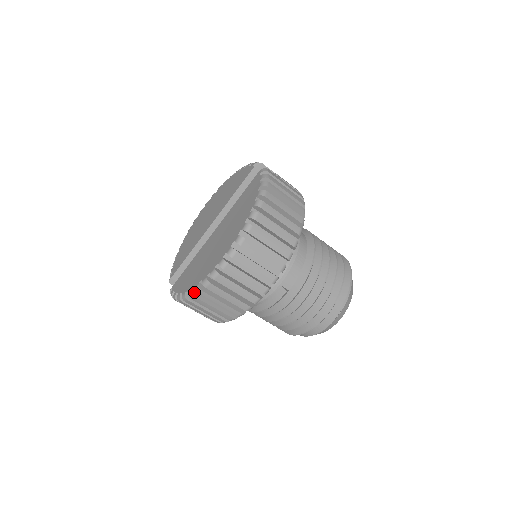
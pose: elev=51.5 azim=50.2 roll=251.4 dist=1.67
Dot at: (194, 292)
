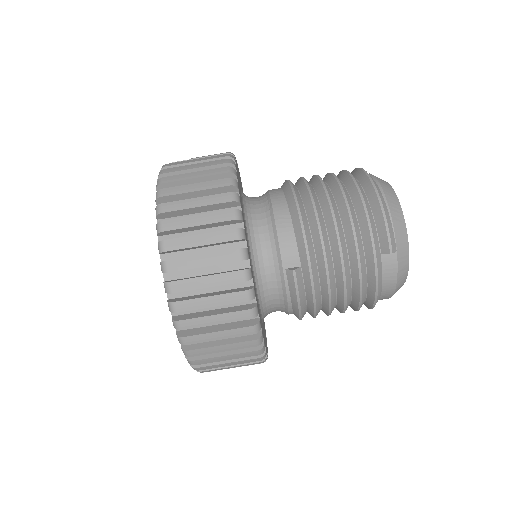
Dot at: occluded
